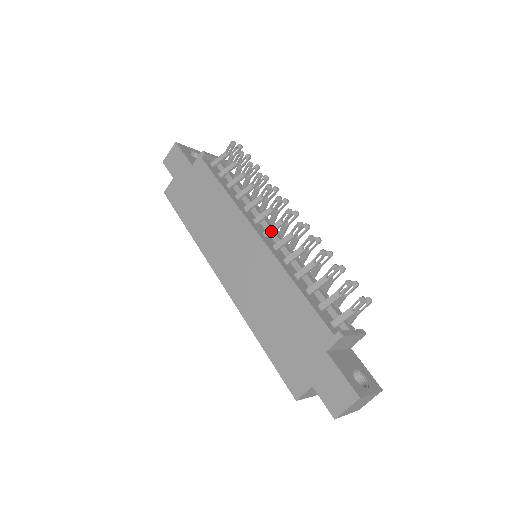
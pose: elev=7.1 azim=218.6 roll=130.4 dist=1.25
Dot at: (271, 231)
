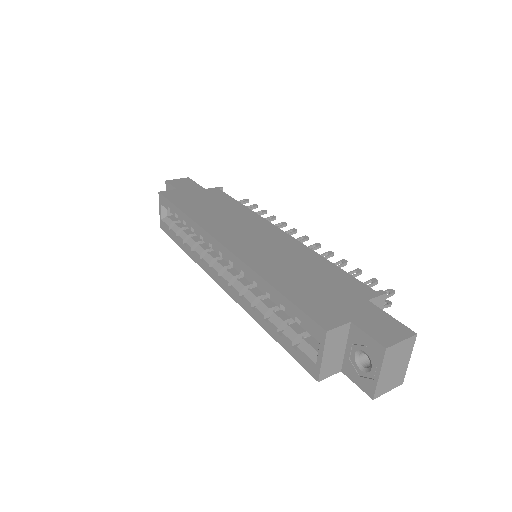
Dot at: occluded
